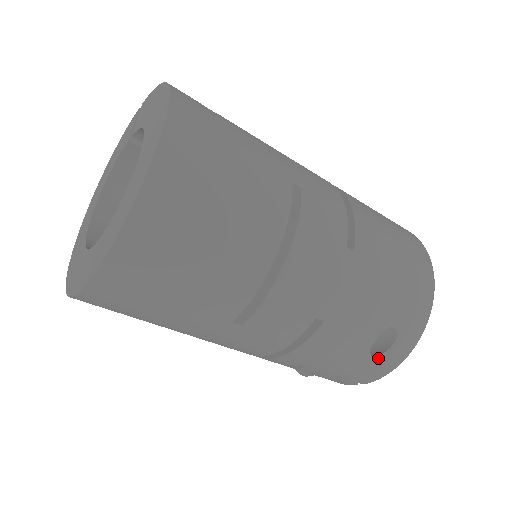
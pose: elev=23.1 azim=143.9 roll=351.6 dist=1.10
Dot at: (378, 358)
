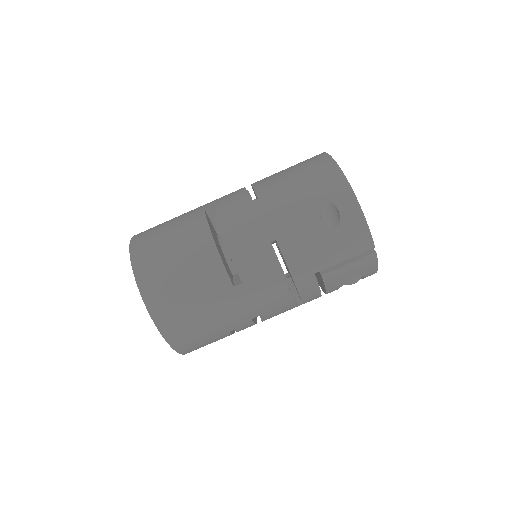
Dot at: (342, 225)
